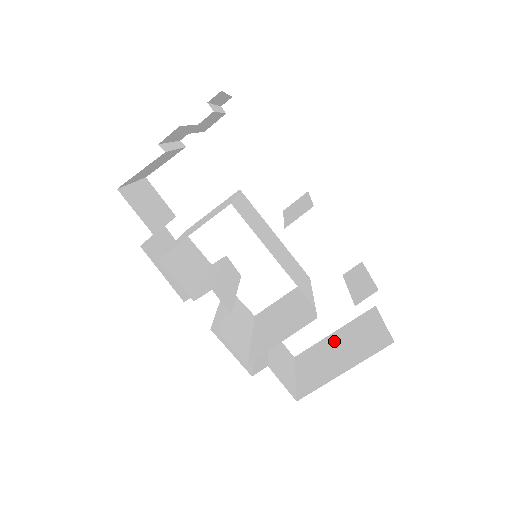
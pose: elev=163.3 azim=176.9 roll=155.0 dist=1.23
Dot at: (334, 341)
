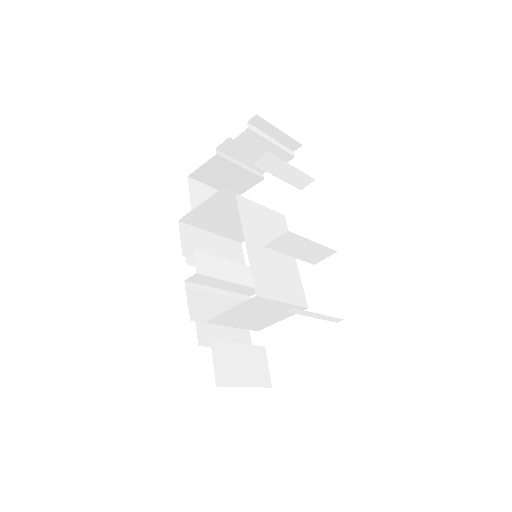
Dot at: occluded
